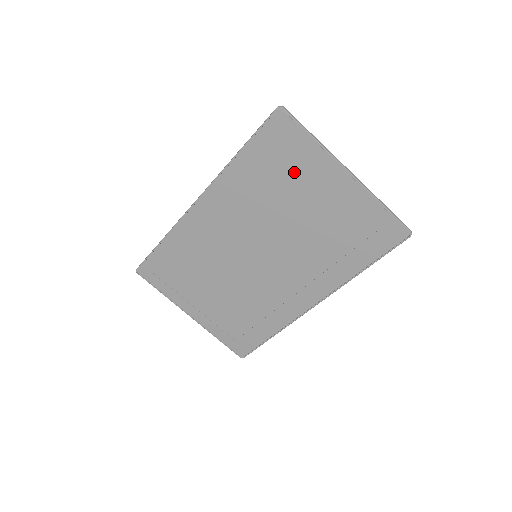
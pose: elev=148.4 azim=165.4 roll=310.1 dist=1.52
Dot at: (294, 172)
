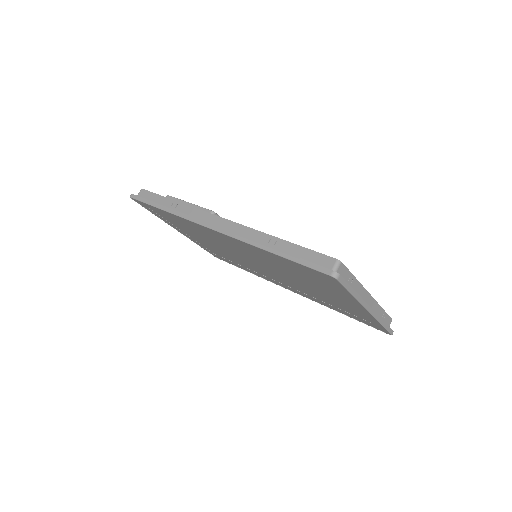
Dot at: (320, 284)
